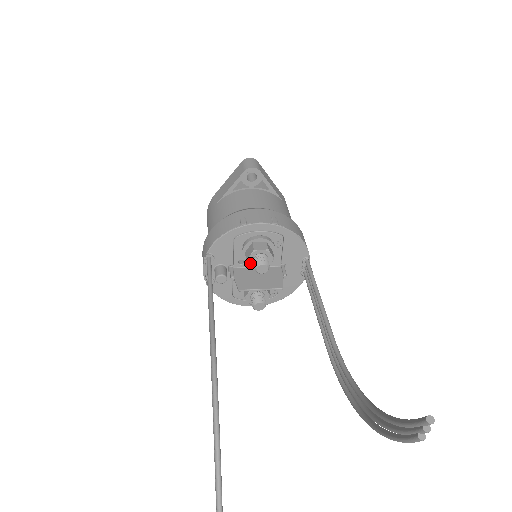
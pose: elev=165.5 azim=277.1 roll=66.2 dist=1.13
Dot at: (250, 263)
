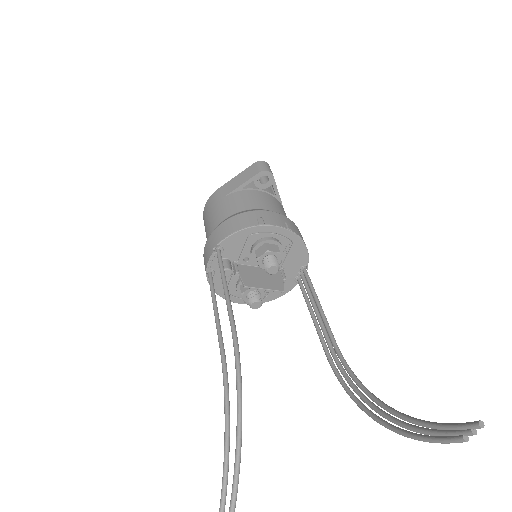
Dot at: (259, 262)
